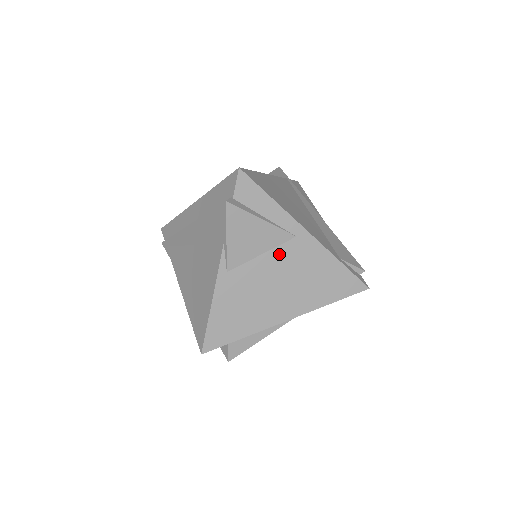
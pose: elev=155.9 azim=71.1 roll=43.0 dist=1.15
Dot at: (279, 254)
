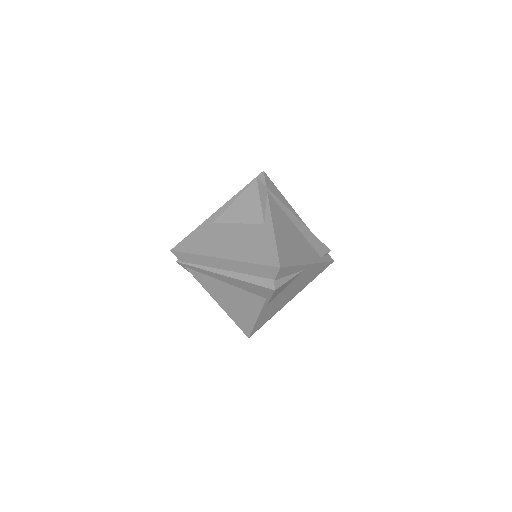
Dot at: (294, 282)
